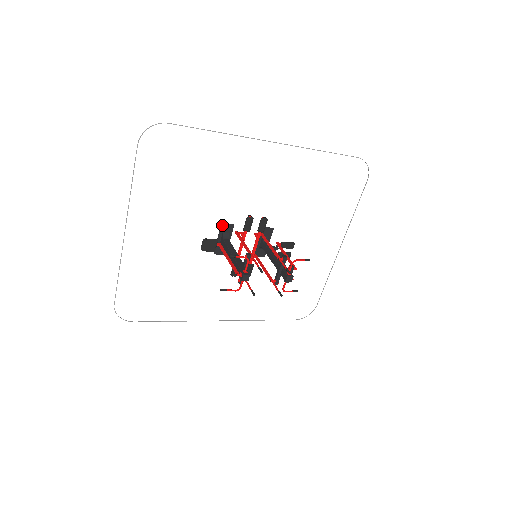
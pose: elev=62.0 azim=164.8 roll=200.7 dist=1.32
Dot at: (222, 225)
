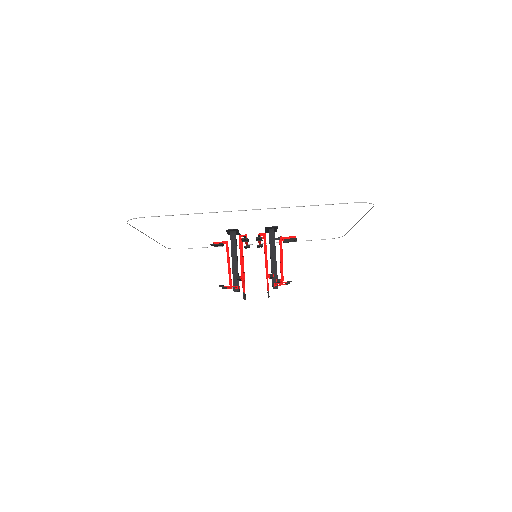
Dot at: (227, 230)
